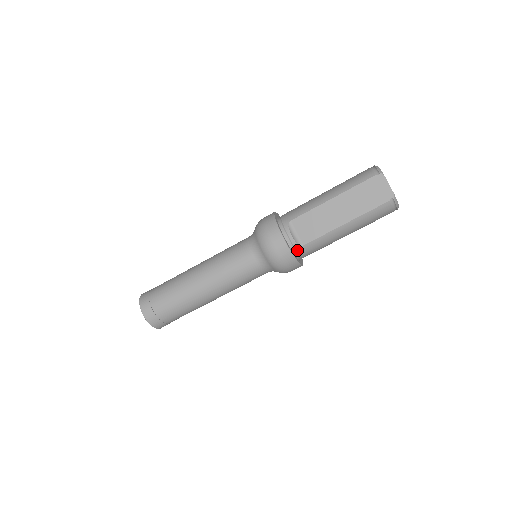
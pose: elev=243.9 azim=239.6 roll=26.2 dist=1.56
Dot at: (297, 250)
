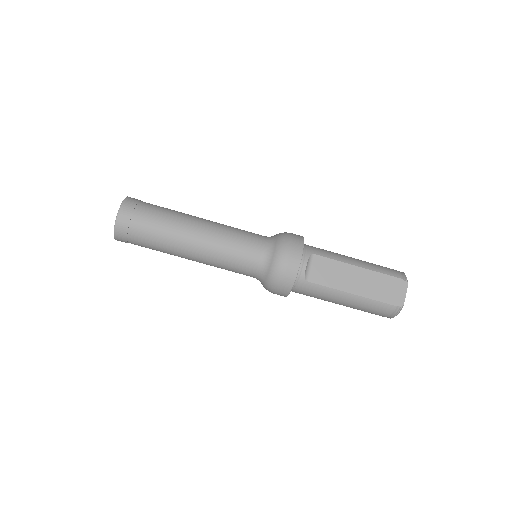
Dot at: (299, 280)
